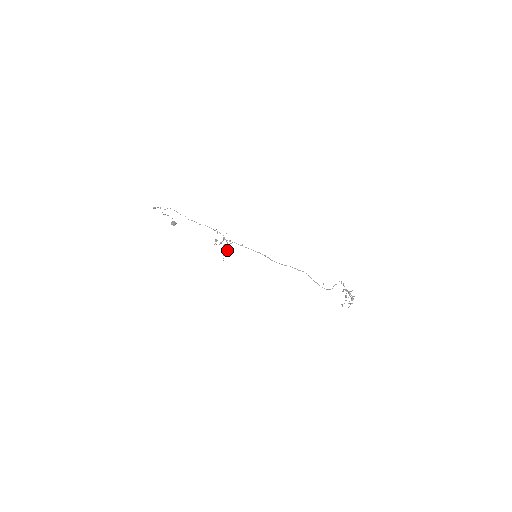
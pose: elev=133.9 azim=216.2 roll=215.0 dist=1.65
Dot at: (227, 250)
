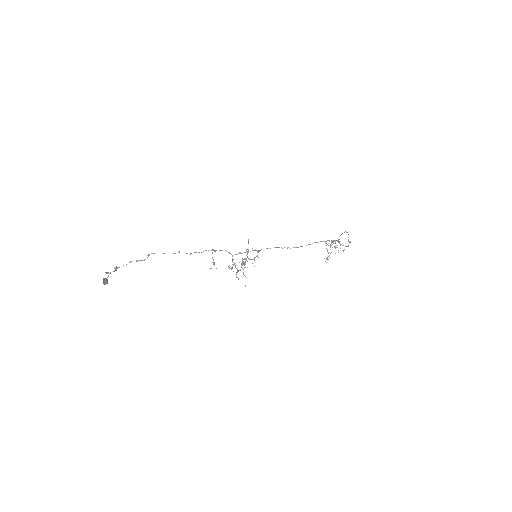
Dot at: (232, 268)
